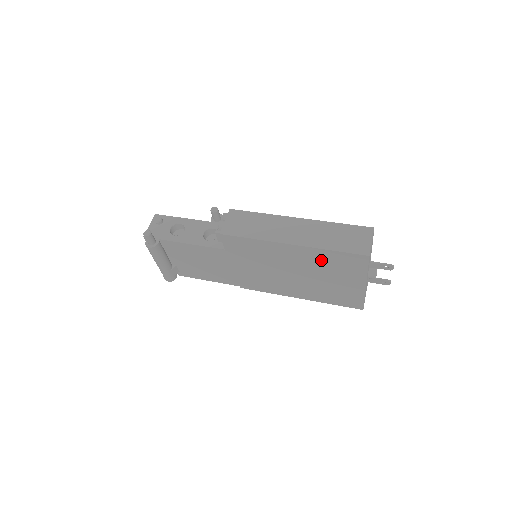
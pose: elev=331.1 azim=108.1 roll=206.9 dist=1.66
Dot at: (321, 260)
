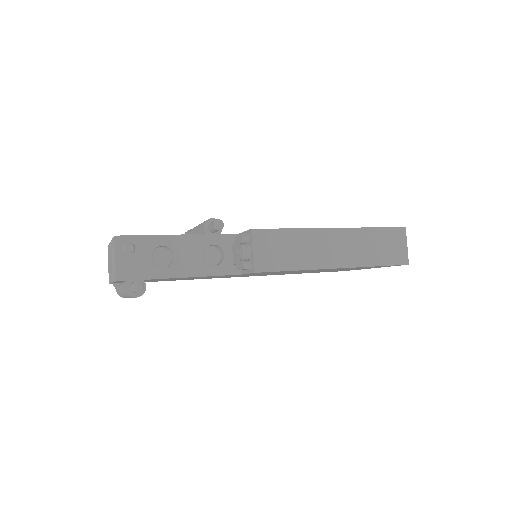
Dot at: occluded
